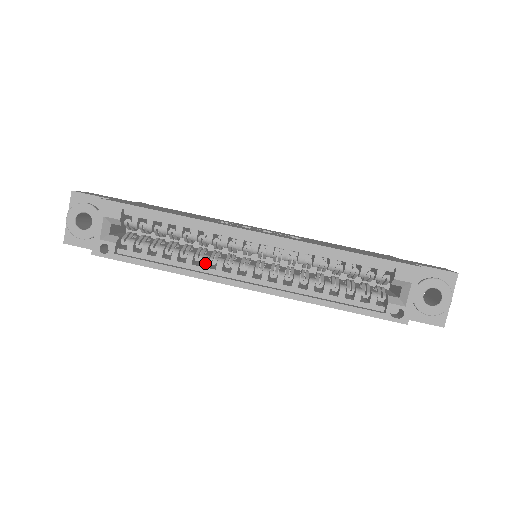
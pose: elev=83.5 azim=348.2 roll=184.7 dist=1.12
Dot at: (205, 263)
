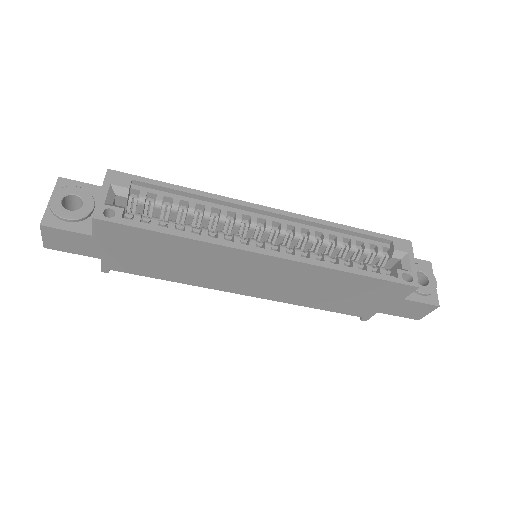
Dot at: (222, 235)
